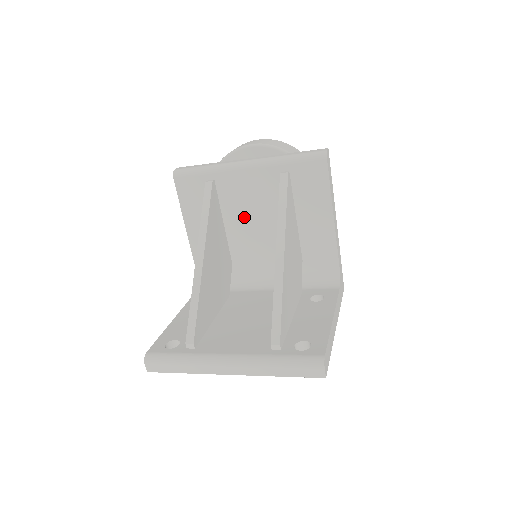
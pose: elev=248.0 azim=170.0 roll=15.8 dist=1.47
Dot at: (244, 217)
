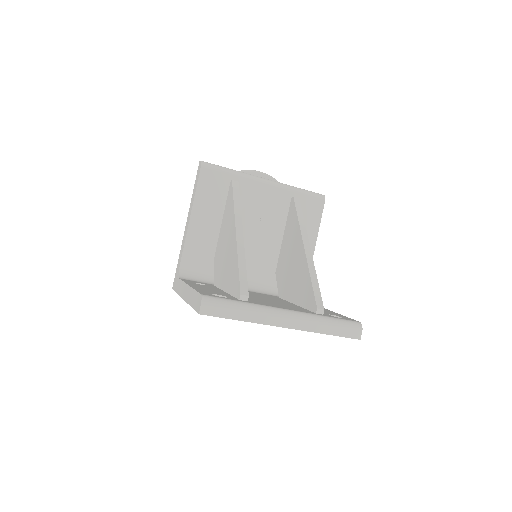
Dot at: (249, 222)
